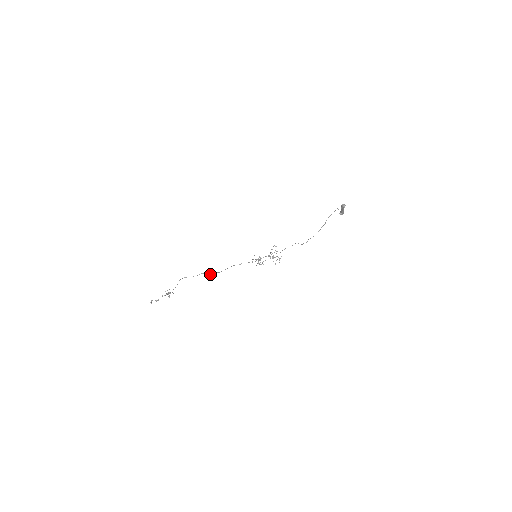
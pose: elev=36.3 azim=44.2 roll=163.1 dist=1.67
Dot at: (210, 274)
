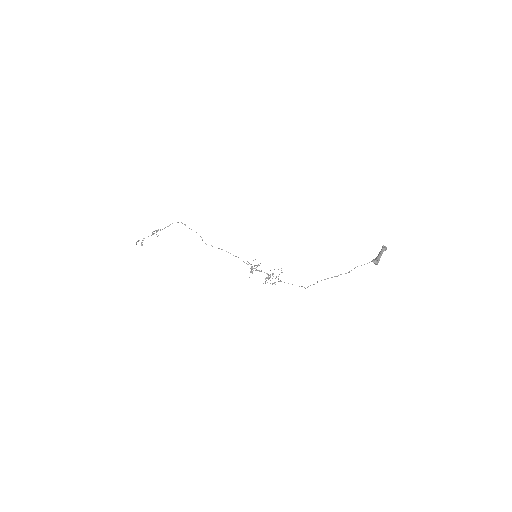
Dot at: occluded
